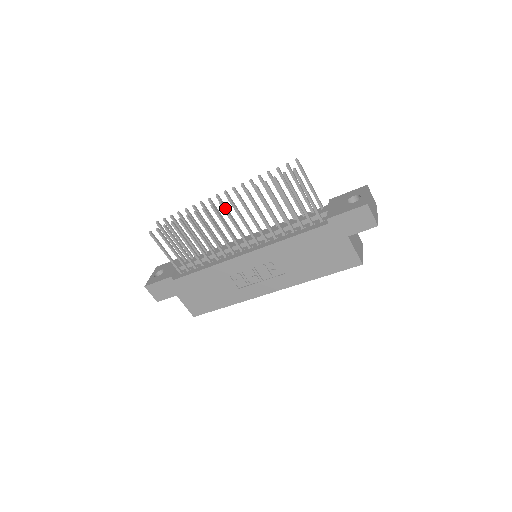
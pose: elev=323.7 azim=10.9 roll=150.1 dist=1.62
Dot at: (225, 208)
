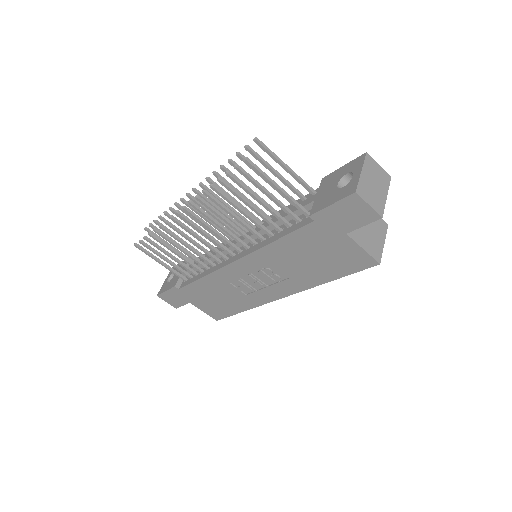
Dot at: (192, 214)
